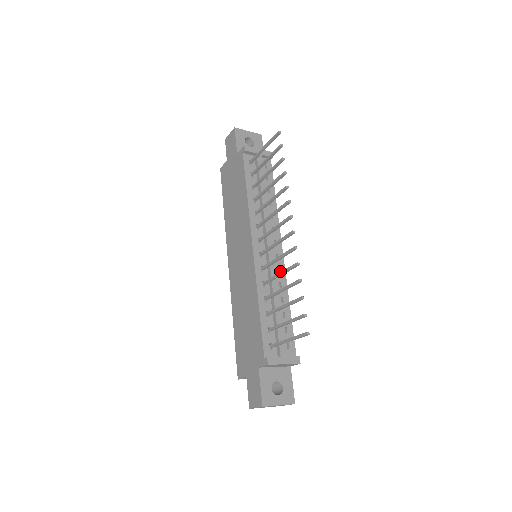
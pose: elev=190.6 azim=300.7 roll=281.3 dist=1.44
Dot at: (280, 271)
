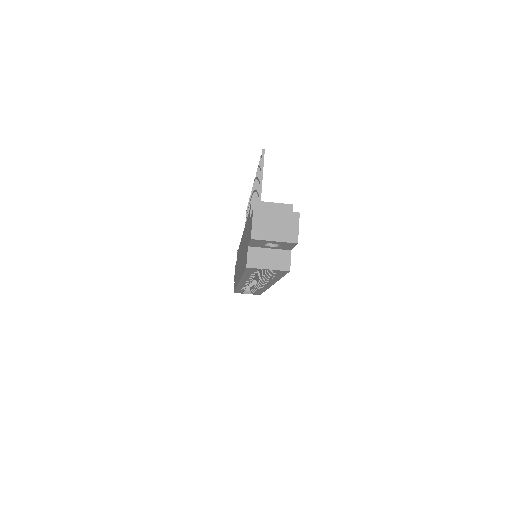
Dot at: occluded
